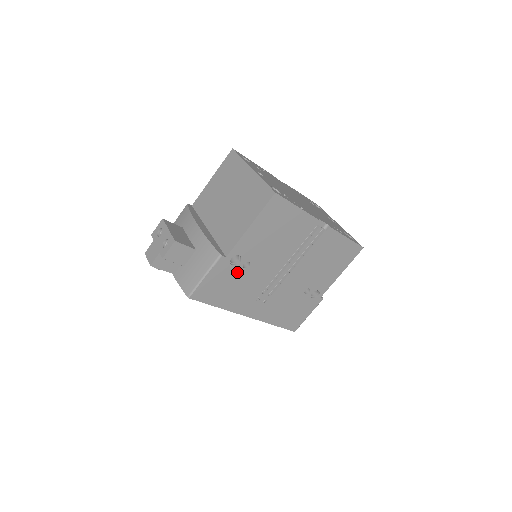
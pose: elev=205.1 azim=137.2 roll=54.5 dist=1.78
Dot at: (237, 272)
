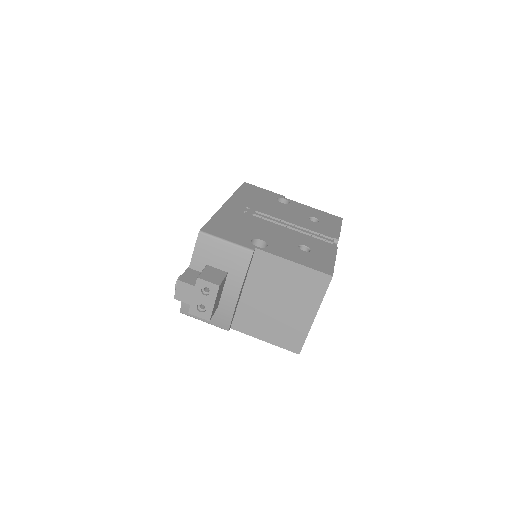
Dot at: occluded
